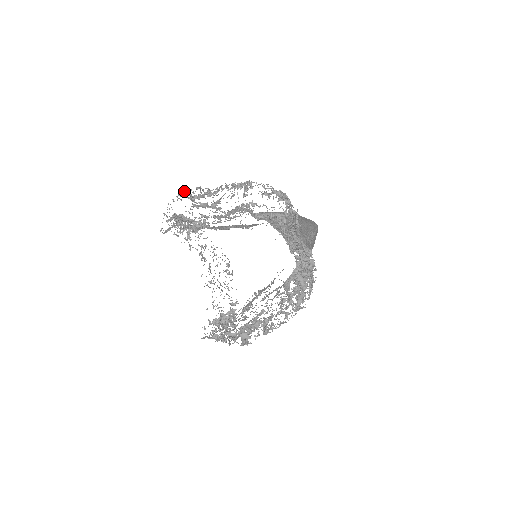
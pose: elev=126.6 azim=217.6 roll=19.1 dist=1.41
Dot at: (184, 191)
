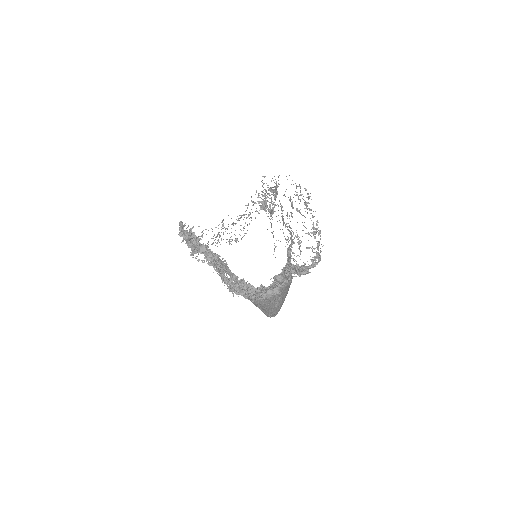
Dot at: occluded
